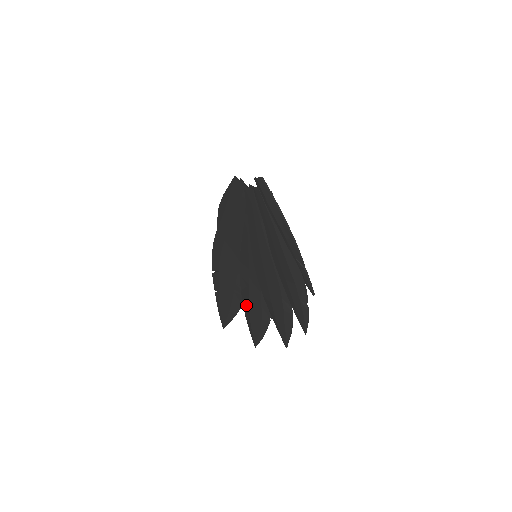
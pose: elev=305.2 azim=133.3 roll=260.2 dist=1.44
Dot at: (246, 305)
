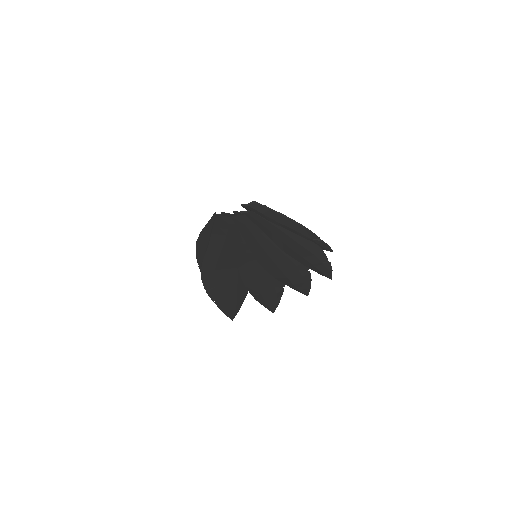
Dot at: (255, 293)
